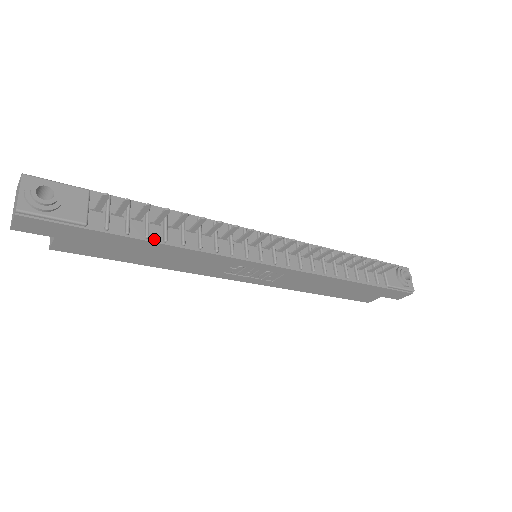
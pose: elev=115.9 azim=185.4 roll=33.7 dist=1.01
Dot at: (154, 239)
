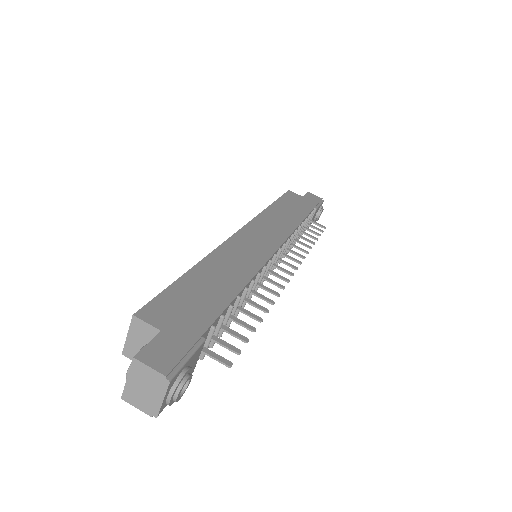
Dot at: occluded
